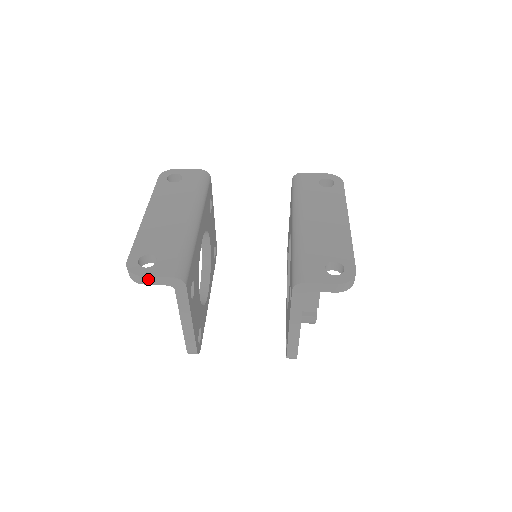
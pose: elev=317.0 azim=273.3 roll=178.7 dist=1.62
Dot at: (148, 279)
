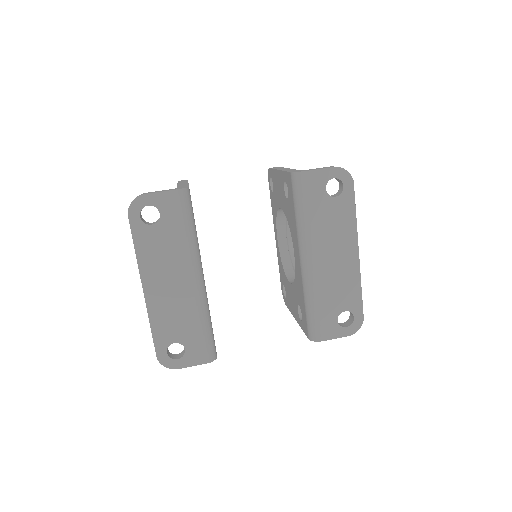
Dot at: (184, 366)
